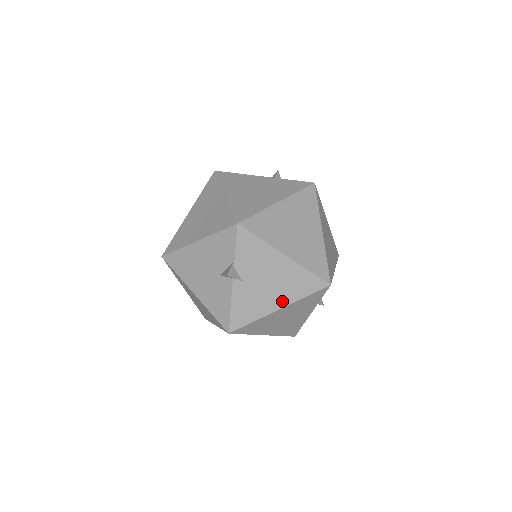
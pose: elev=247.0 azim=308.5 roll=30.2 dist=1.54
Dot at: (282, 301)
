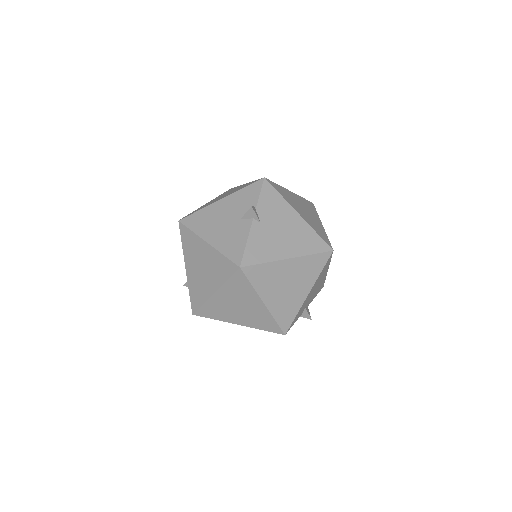
Dot at: (292, 252)
